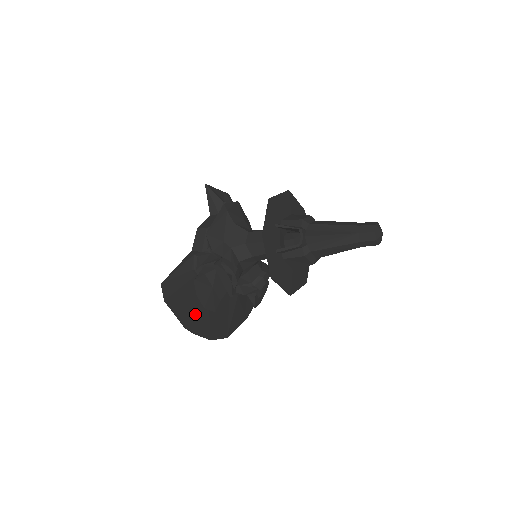
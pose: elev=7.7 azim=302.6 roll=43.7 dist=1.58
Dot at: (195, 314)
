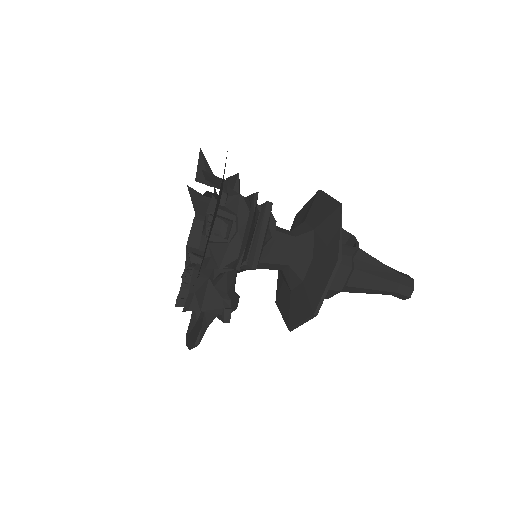
Dot at: occluded
